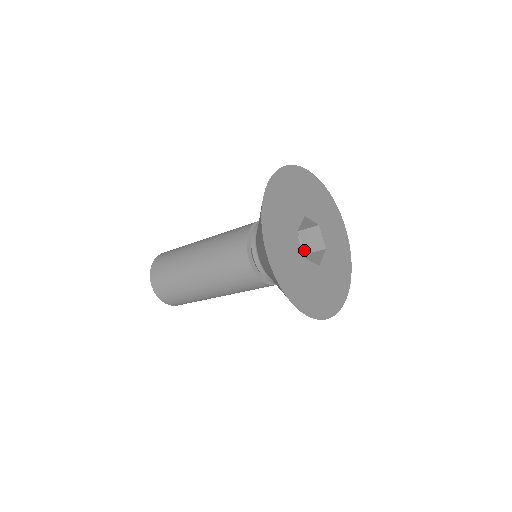
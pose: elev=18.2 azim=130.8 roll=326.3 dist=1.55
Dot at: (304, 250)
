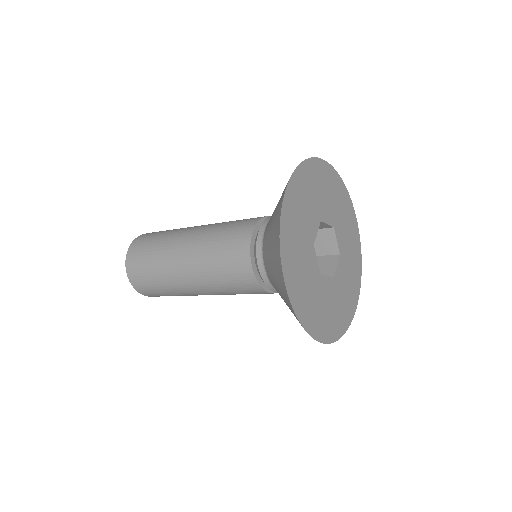
Dot at: occluded
